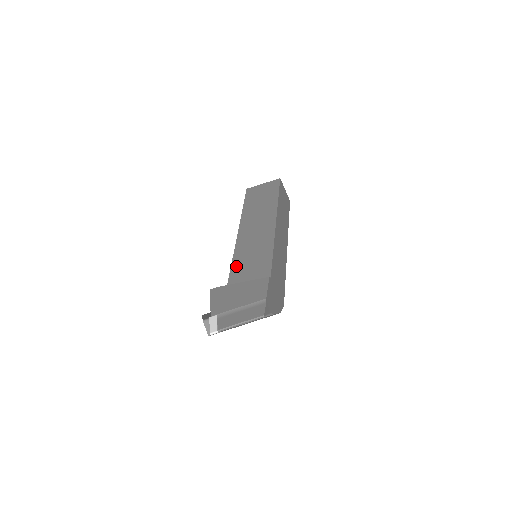
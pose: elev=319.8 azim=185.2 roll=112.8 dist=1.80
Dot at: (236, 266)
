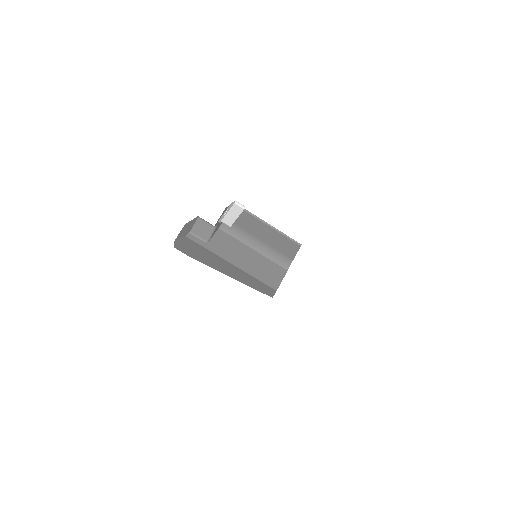
Dot at: occluded
